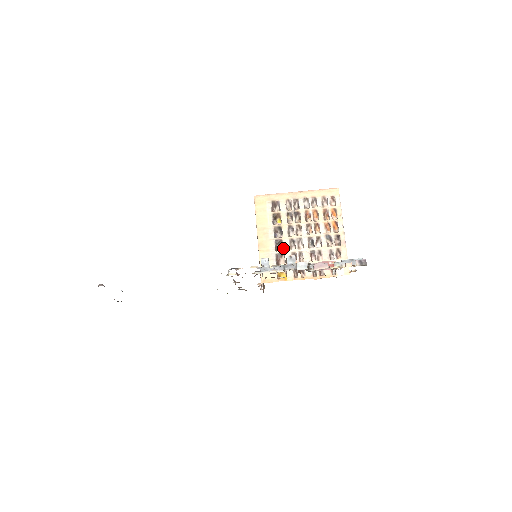
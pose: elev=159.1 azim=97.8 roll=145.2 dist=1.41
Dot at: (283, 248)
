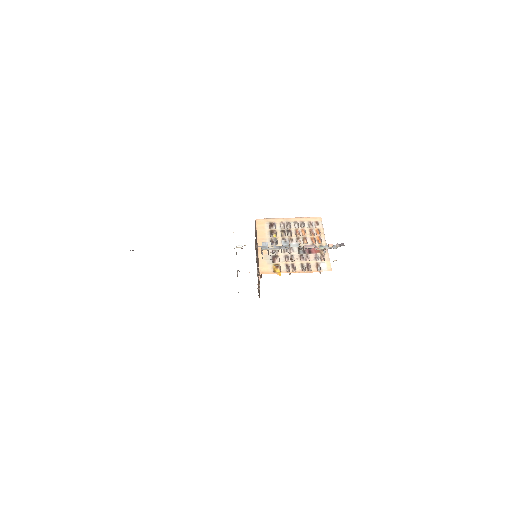
Dot at: (278, 253)
